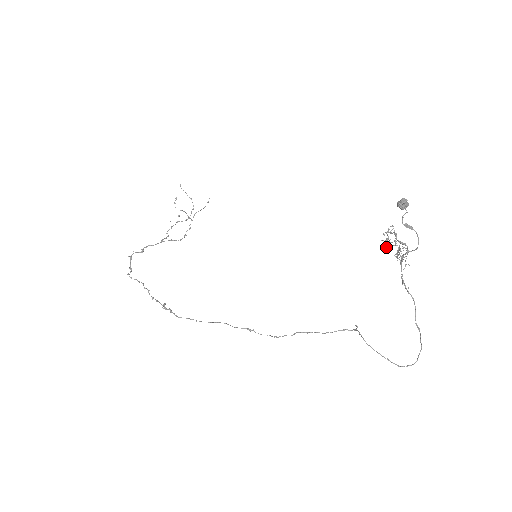
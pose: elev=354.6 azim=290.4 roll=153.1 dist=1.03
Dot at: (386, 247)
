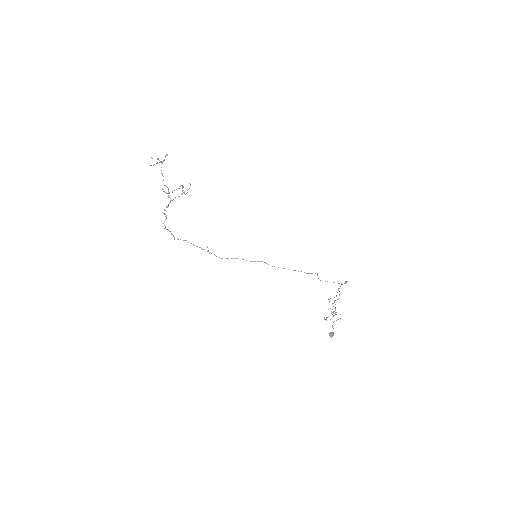
Dot at: occluded
